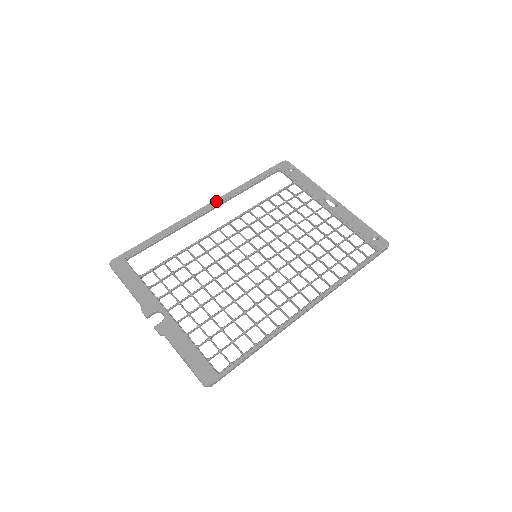
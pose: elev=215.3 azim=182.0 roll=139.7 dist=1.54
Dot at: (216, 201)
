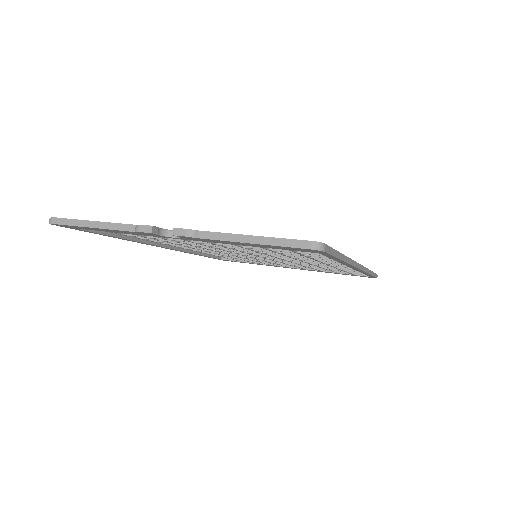
Dot at: occluded
